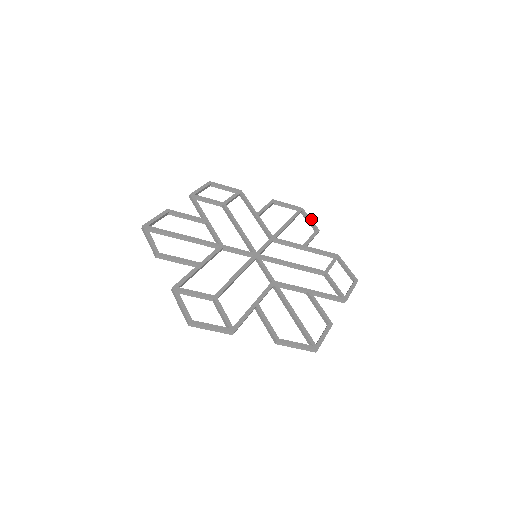
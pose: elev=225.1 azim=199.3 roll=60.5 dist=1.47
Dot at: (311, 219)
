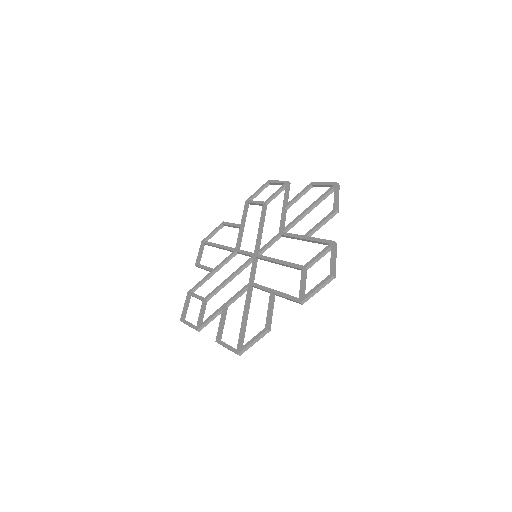
Dot at: (337, 196)
